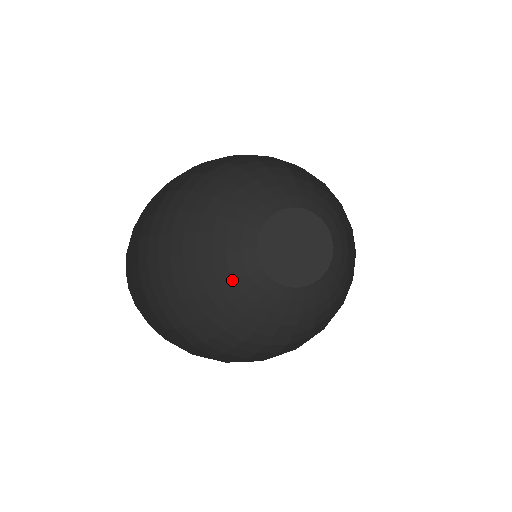
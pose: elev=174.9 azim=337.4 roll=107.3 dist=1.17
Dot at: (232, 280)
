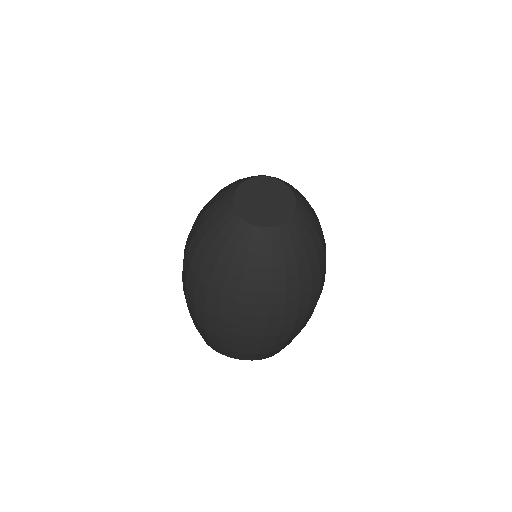
Dot at: (219, 233)
